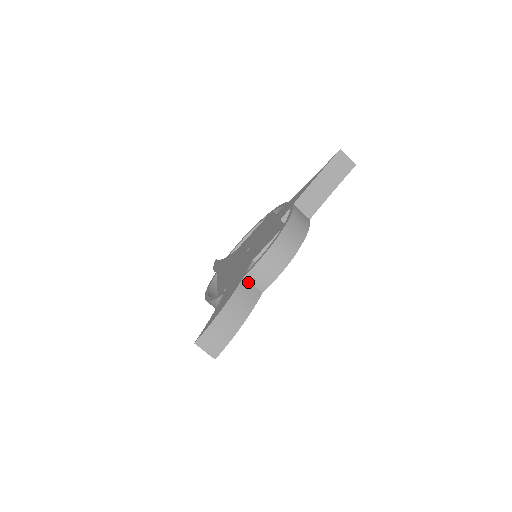
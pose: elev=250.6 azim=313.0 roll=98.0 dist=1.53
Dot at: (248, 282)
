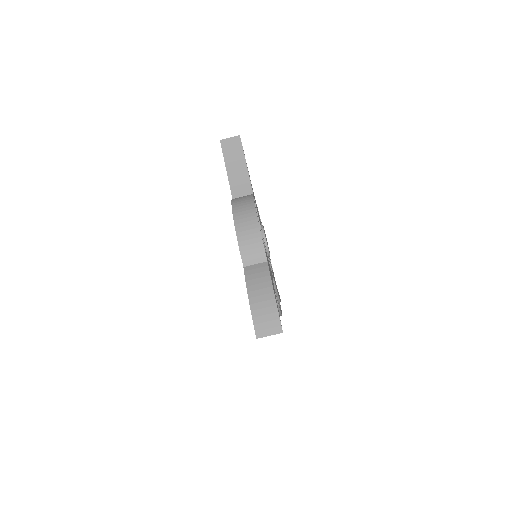
Dot at: (250, 266)
